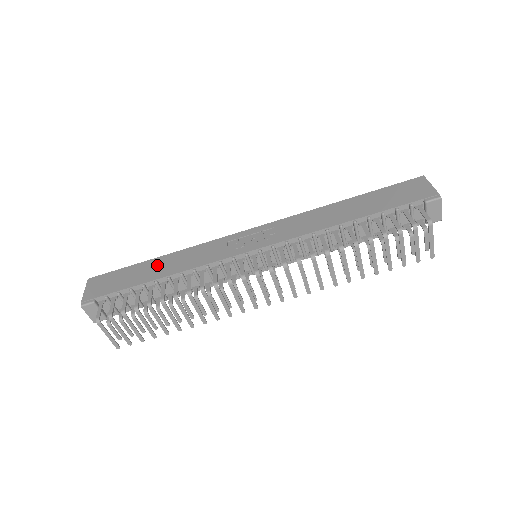
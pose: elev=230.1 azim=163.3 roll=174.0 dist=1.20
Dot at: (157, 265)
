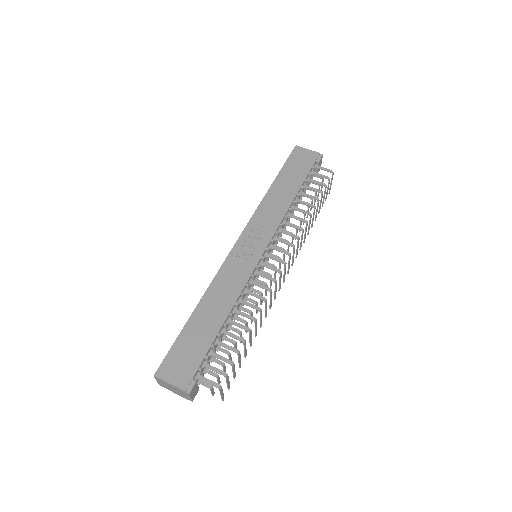
Dot at: (206, 314)
